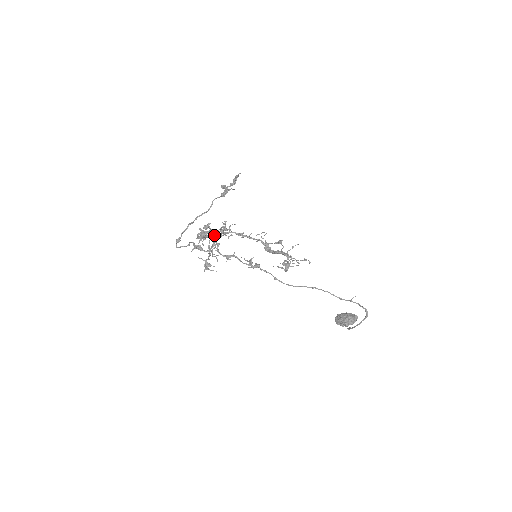
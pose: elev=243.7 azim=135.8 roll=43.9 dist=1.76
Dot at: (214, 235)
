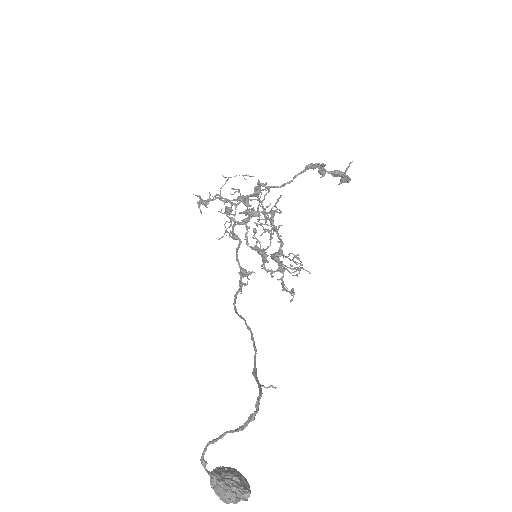
Dot at: (254, 210)
